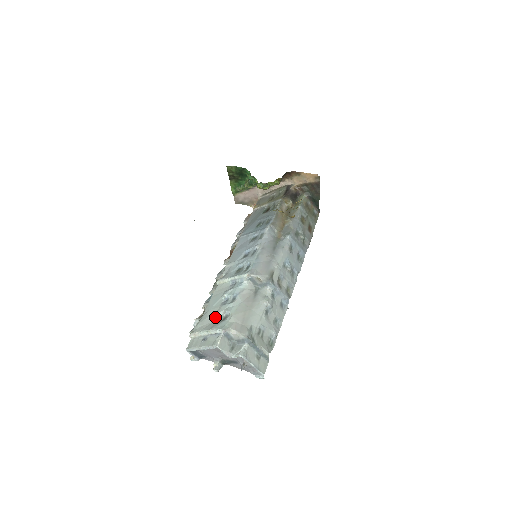
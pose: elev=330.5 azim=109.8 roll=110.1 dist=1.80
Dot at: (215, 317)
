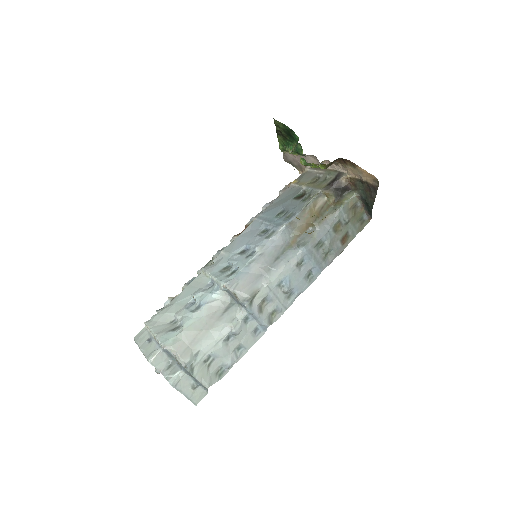
Dot at: (173, 318)
